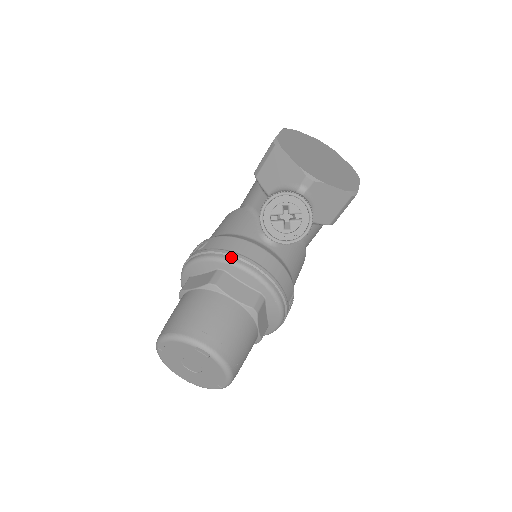
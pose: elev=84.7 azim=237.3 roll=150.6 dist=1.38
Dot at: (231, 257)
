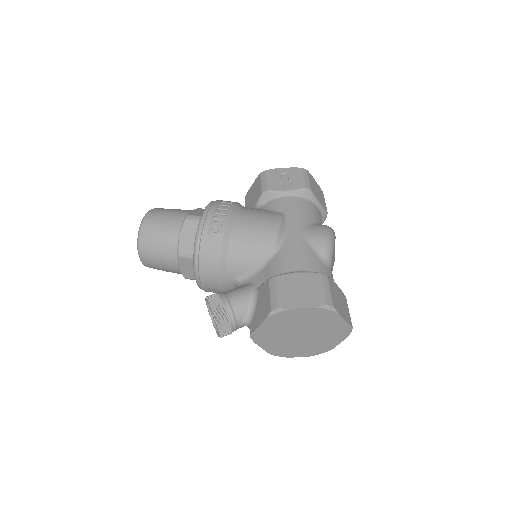
Dot at: (198, 266)
